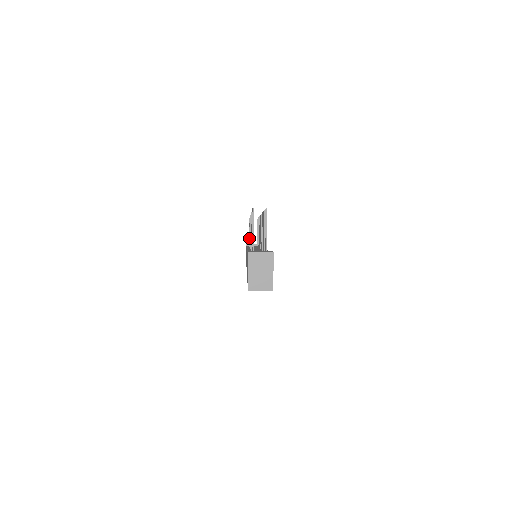
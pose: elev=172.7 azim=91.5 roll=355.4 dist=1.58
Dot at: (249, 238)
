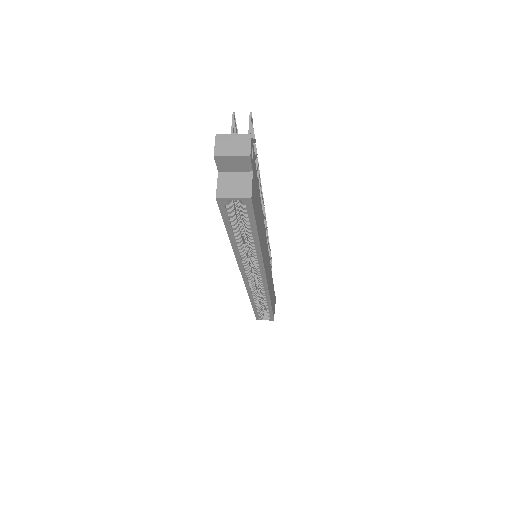
Dot at: occluded
